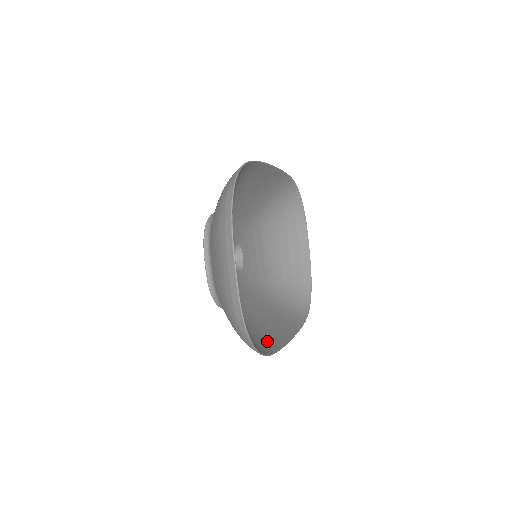
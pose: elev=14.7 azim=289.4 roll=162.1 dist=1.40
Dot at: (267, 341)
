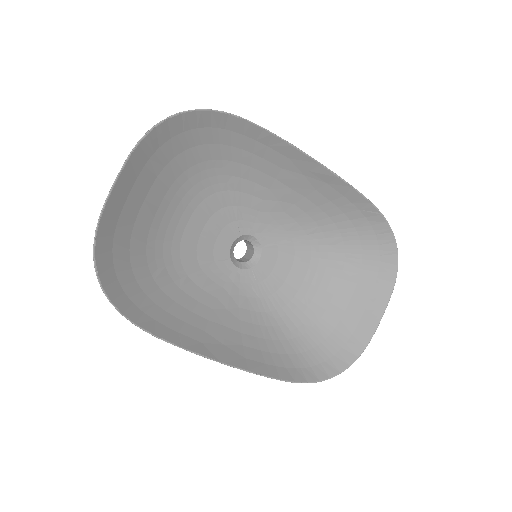
Dot at: (173, 328)
